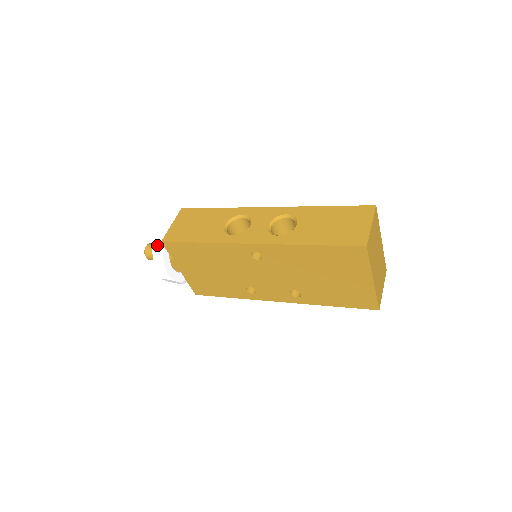
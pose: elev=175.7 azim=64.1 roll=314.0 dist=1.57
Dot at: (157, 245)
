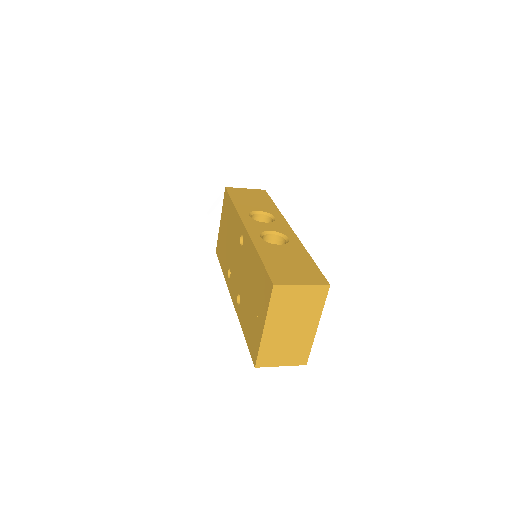
Dot at: occluded
